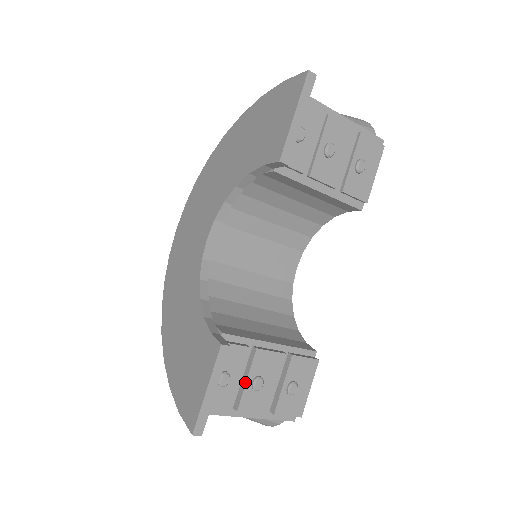
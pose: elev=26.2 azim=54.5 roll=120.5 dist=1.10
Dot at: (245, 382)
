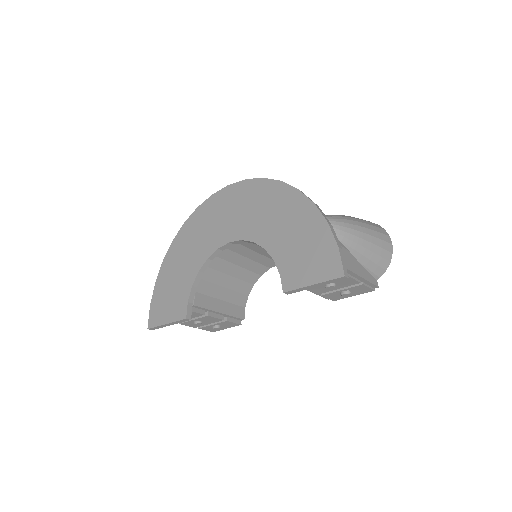
Dot at: (192, 320)
